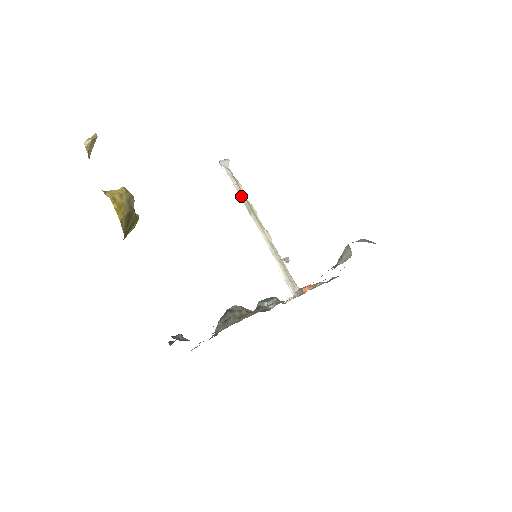
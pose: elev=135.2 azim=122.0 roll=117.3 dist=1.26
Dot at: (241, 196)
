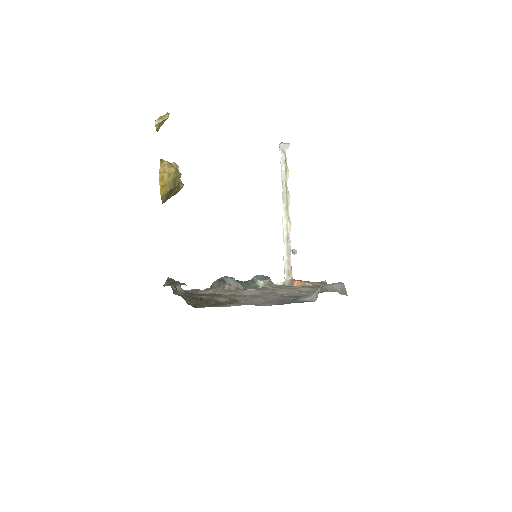
Dot at: (283, 183)
